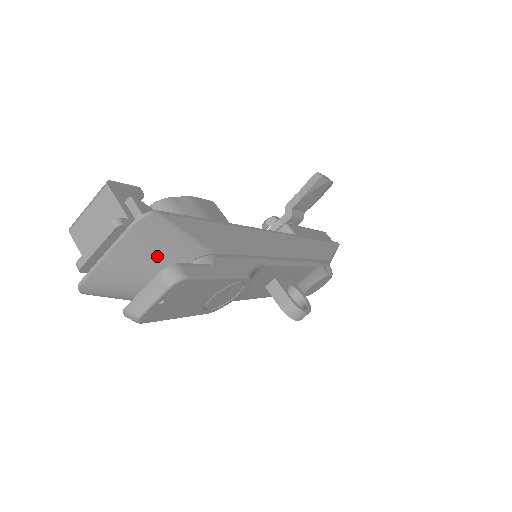
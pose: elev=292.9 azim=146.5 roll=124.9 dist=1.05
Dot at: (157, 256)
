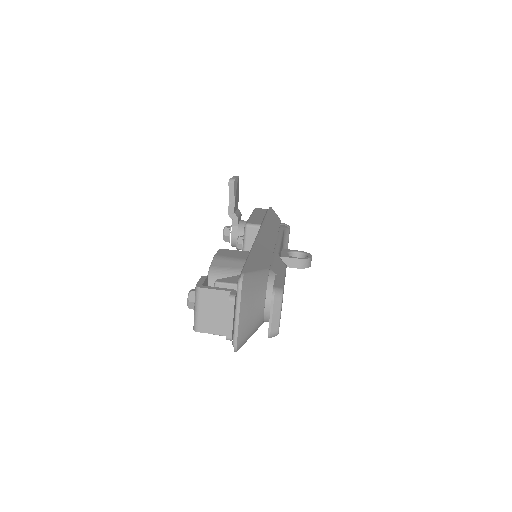
Dot at: (256, 296)
